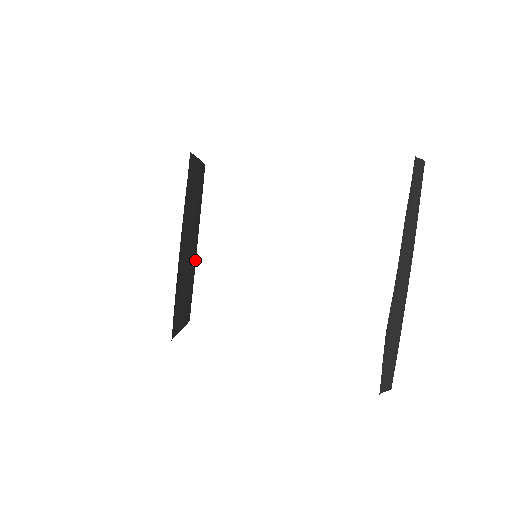
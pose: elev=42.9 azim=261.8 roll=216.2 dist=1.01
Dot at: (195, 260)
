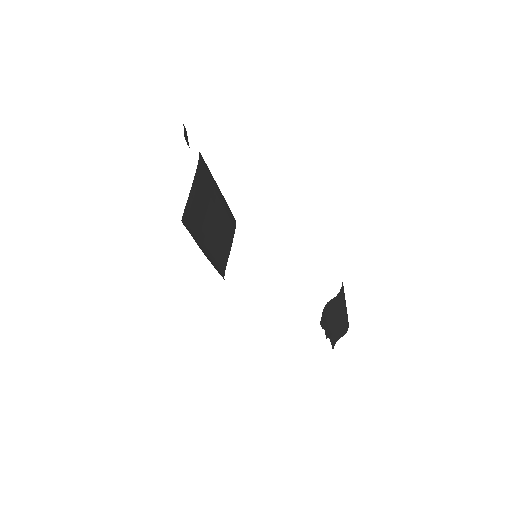
Dot at: (223, 203)
